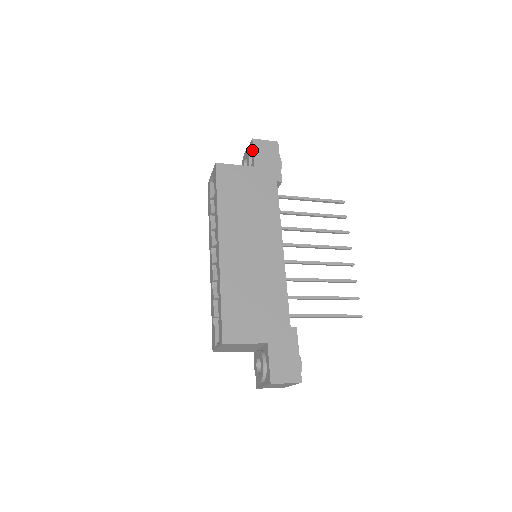
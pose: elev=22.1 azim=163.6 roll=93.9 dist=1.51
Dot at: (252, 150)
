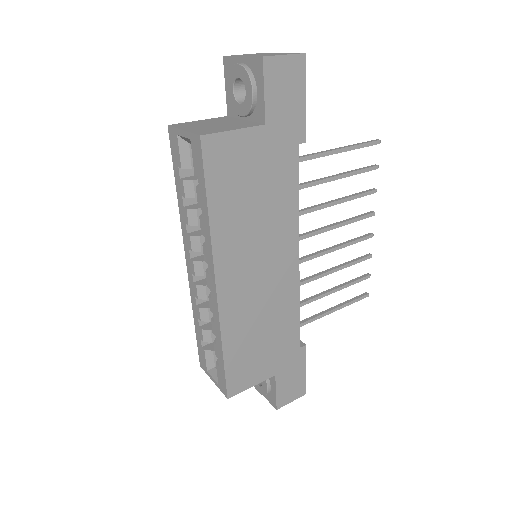
Dot at: (261, 83)
